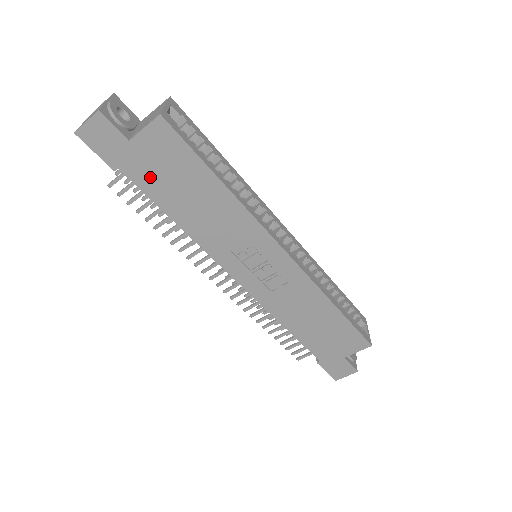
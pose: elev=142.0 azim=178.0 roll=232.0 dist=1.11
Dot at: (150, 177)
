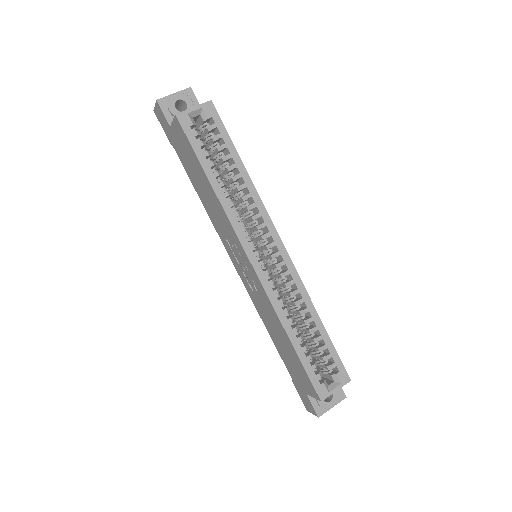
Dot at: (183, 157)
